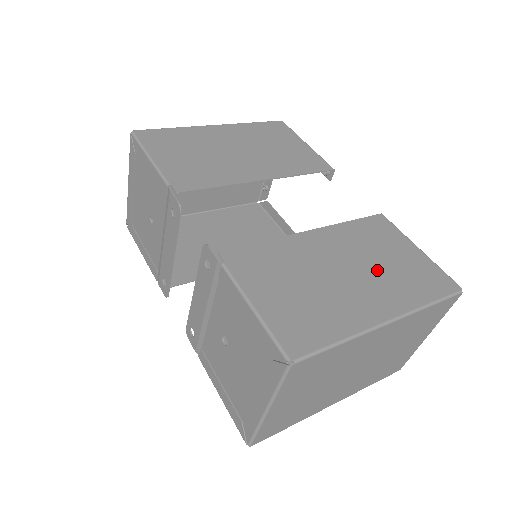
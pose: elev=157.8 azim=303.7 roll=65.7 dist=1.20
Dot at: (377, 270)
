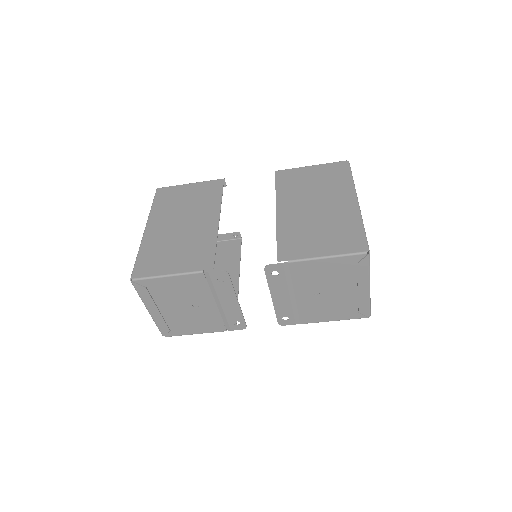
Dot at: (320, 192)
